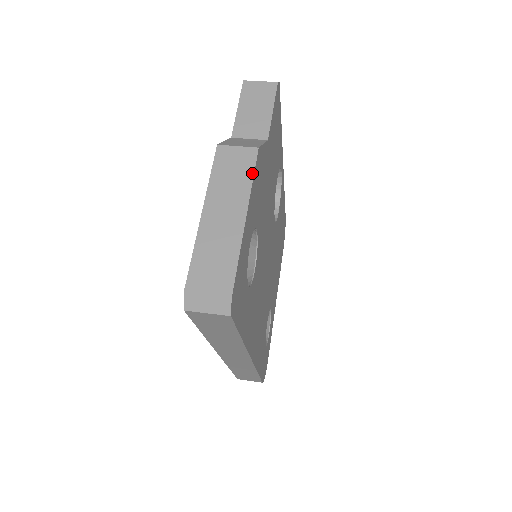
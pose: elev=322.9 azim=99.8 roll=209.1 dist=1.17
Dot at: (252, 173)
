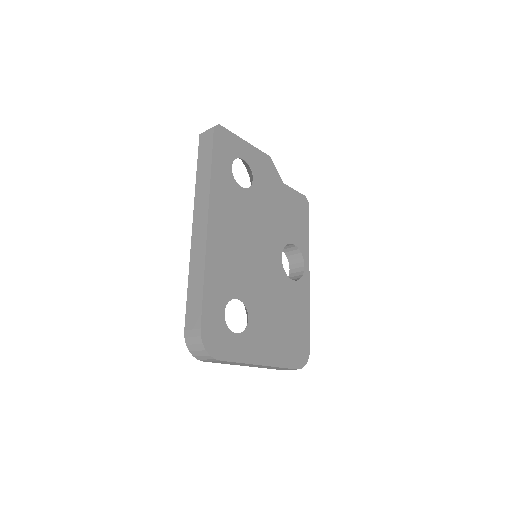
Dot at: (261, 151)
